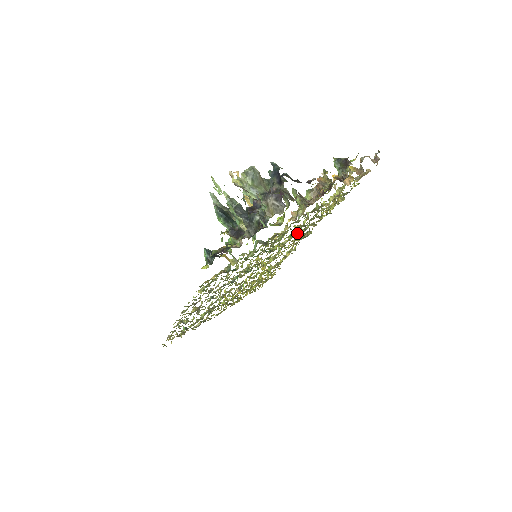
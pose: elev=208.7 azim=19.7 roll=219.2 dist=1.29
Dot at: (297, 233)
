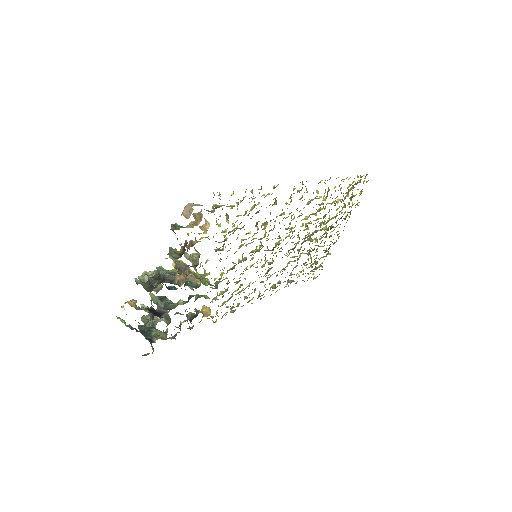
Dot at: (257, 232)
